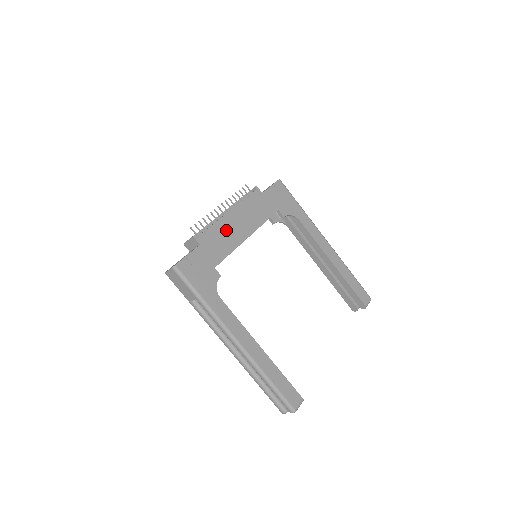
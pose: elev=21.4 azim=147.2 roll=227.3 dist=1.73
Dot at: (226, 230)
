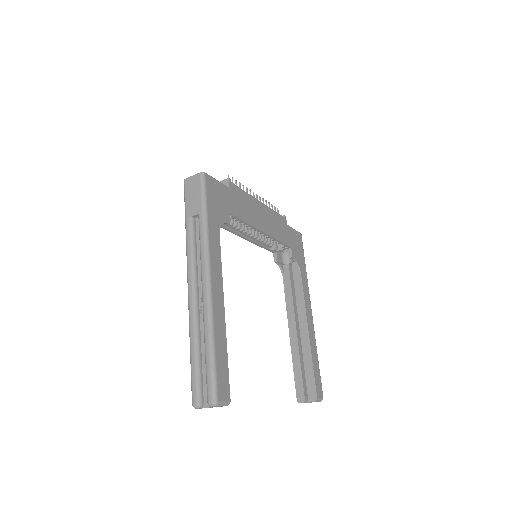
Dot at: (252, 207)
